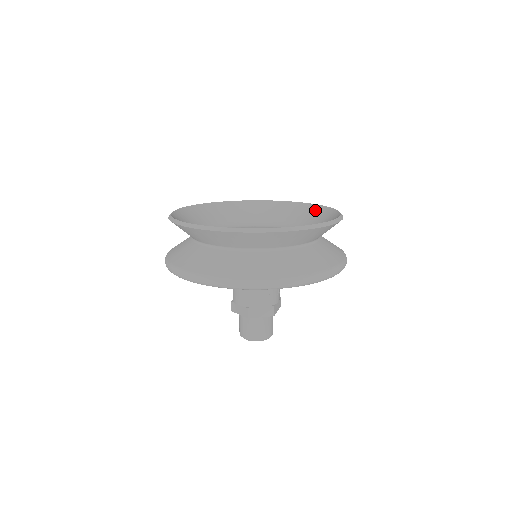
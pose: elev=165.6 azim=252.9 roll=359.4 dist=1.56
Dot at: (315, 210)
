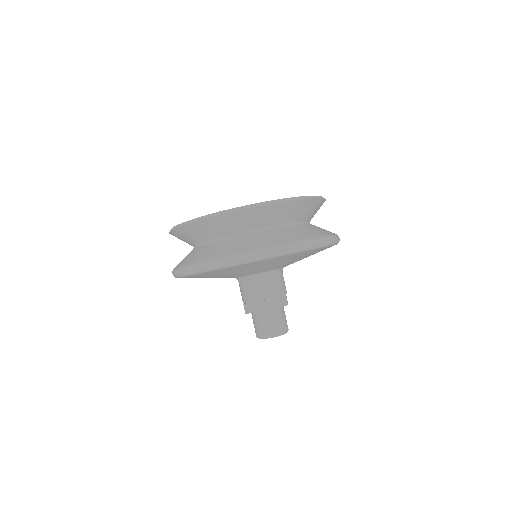
Dot at: occluded
